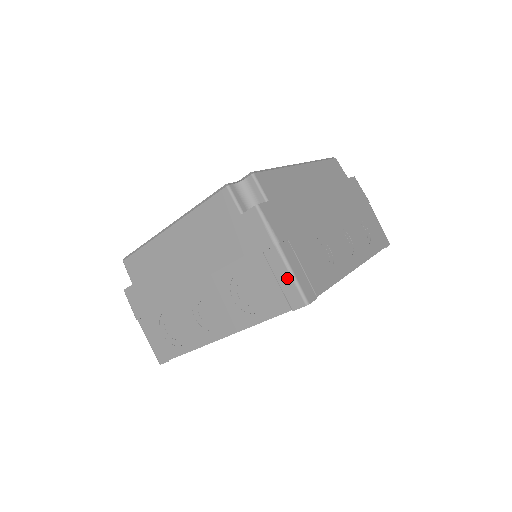
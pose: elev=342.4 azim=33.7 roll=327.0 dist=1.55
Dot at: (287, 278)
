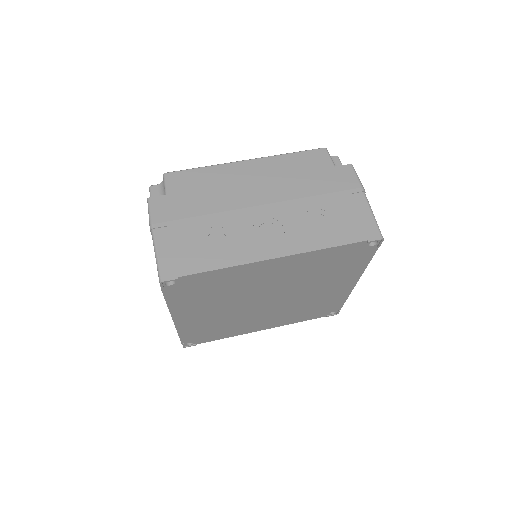
Dot at: (156, 259)
